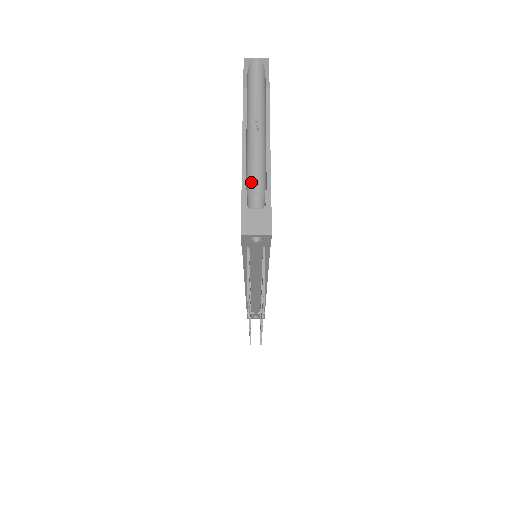
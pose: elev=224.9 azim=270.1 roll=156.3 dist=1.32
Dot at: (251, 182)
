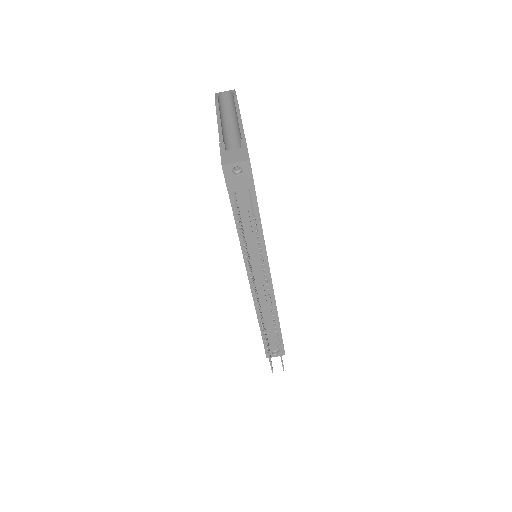
Dot at: (229, 148)
